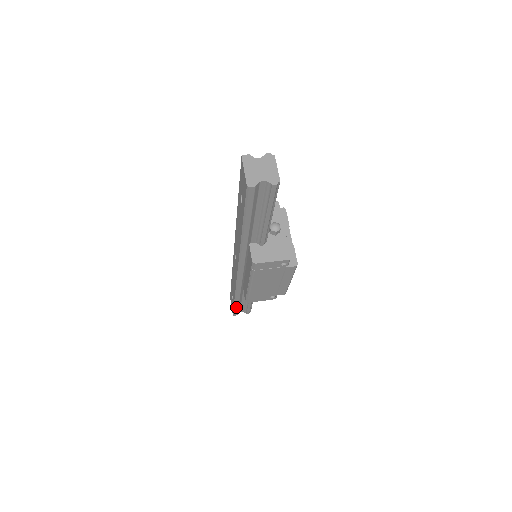
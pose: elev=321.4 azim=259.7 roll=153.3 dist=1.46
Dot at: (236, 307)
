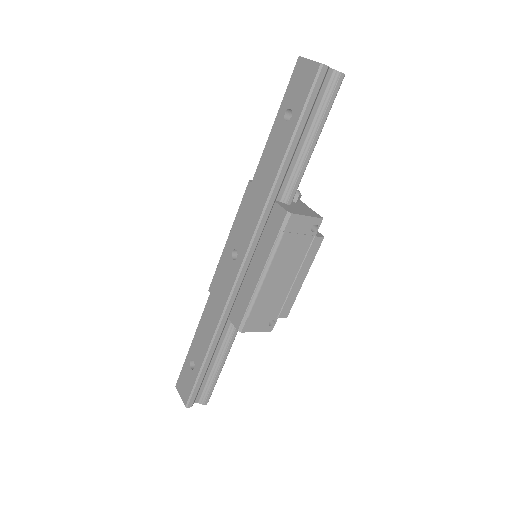
Dot at: (200, 379)
